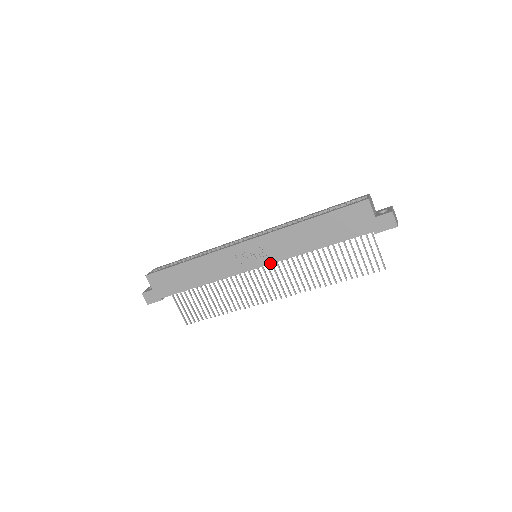
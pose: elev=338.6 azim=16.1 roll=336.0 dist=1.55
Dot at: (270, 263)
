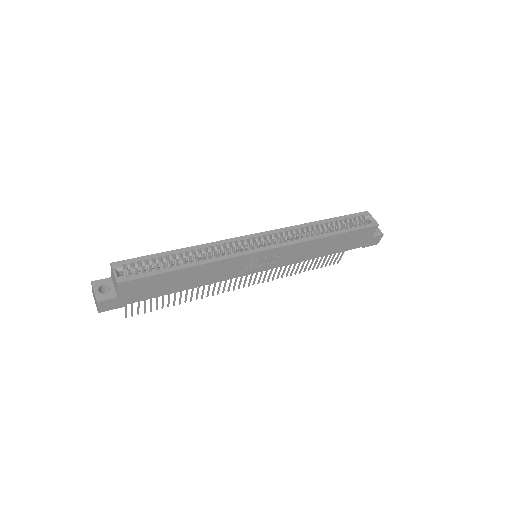
Dot at: occluded
